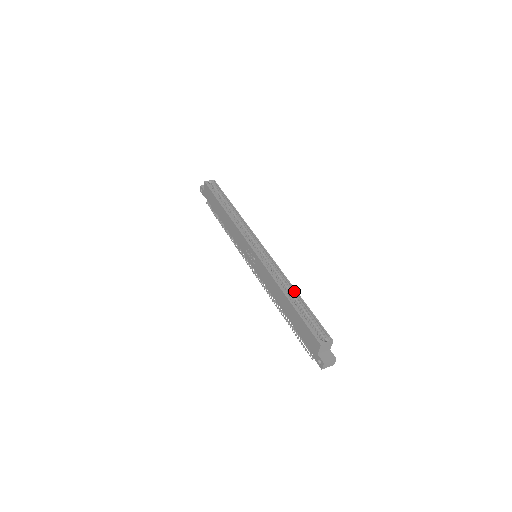
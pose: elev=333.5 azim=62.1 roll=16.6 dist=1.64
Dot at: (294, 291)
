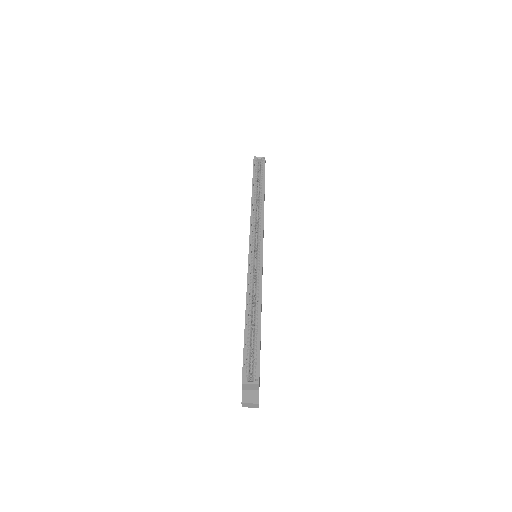
Dot at: (259, 311)
